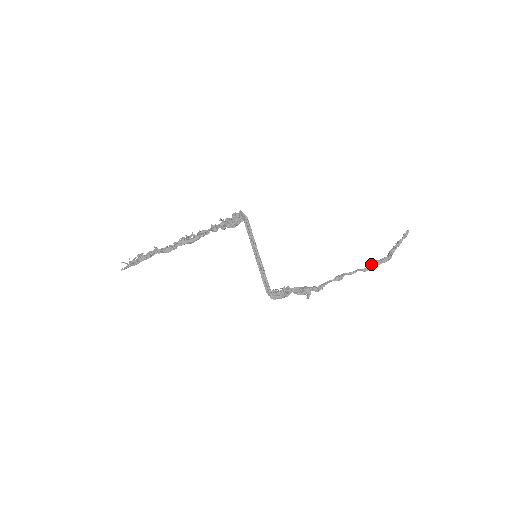
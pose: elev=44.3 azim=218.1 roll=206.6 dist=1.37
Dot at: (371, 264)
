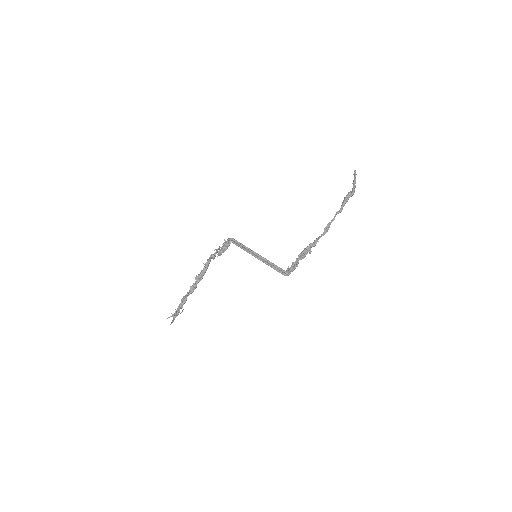
Dot at: occluded
